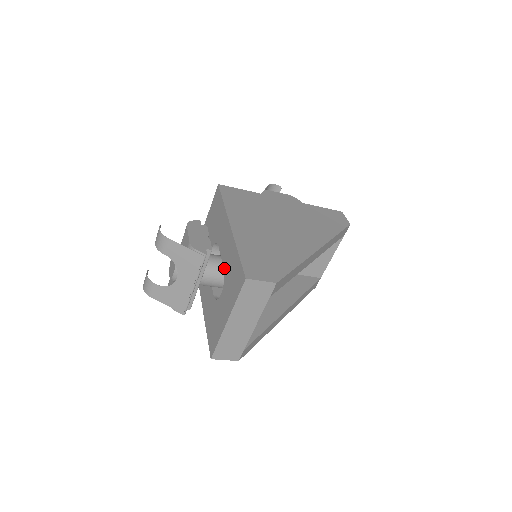
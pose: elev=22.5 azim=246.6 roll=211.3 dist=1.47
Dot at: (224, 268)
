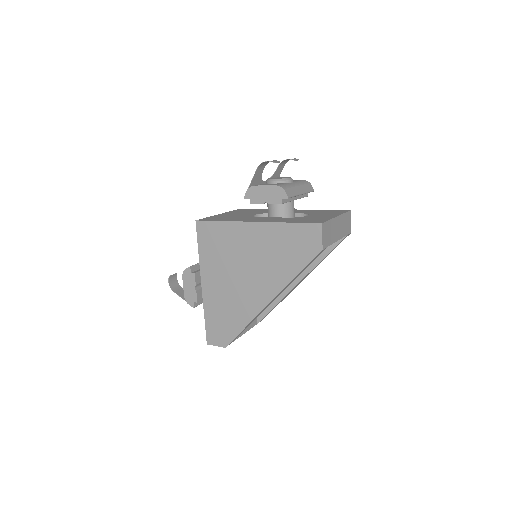
Dot at: occluded
